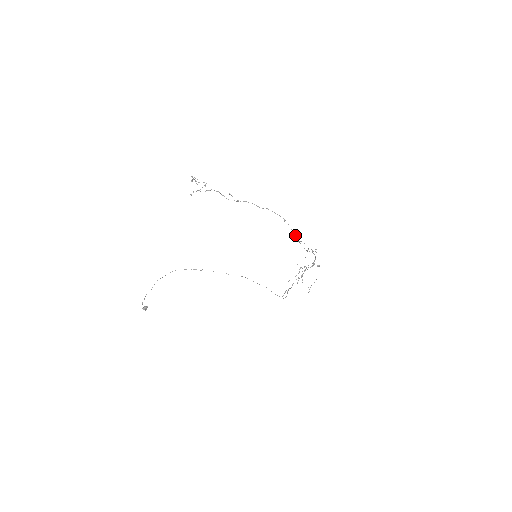
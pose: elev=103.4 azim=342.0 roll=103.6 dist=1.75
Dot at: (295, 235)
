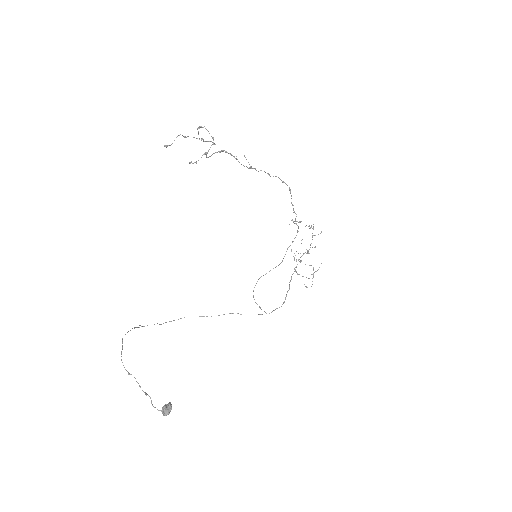
Dot at: (294, 212)
